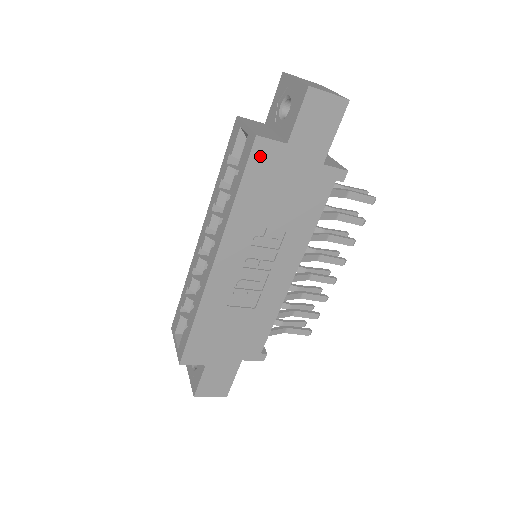
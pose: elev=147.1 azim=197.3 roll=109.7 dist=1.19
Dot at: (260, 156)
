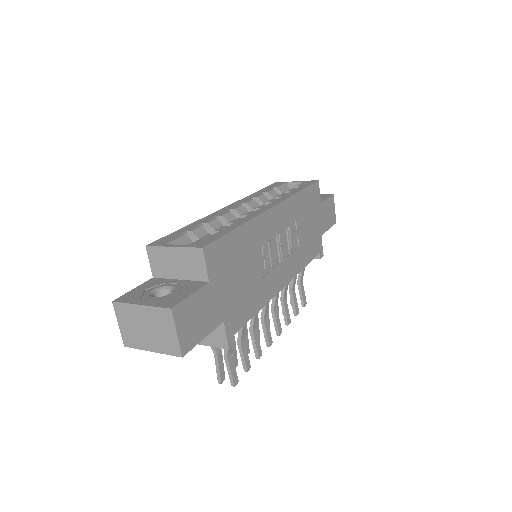
Dot at: (315, 190)
